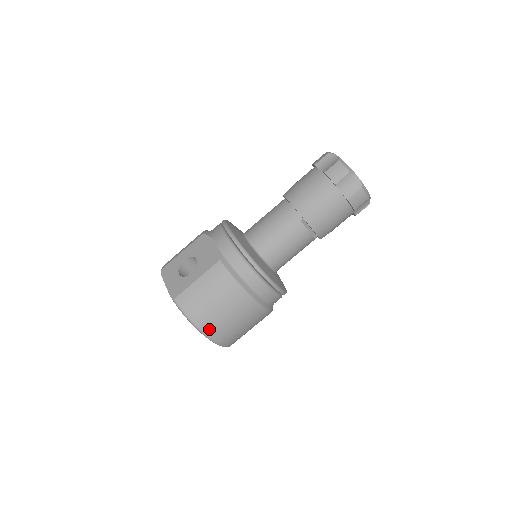
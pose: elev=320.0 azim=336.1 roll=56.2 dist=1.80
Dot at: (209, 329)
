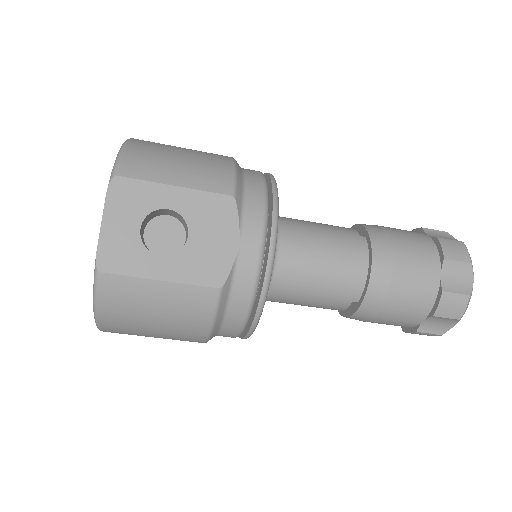
Dot at: (112, 330)
